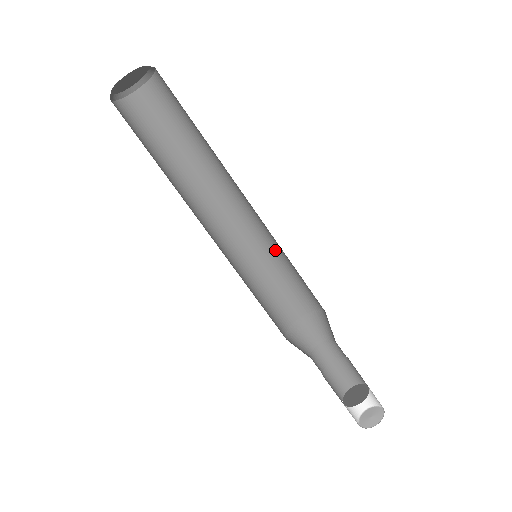
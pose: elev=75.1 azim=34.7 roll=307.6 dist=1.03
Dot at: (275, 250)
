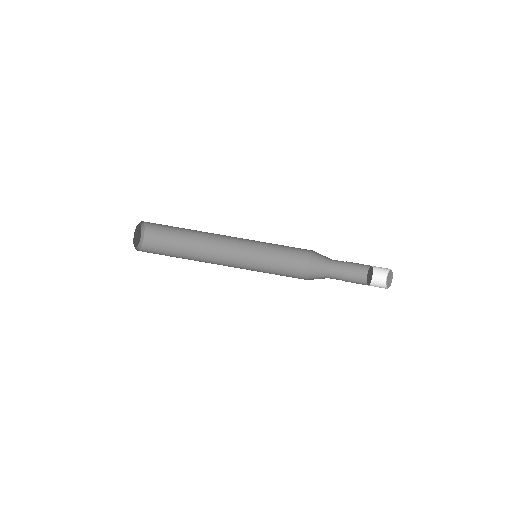
Dot at: (263, 249)
